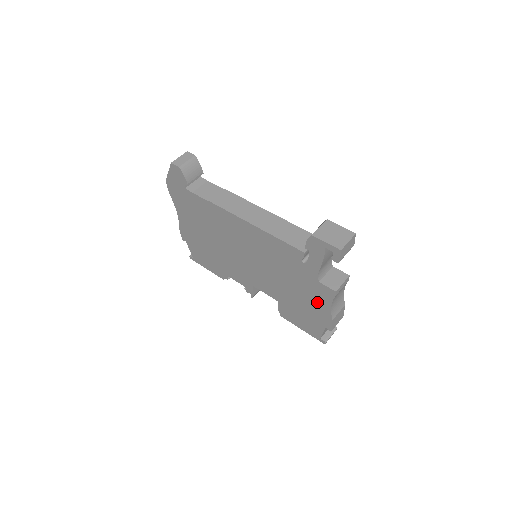
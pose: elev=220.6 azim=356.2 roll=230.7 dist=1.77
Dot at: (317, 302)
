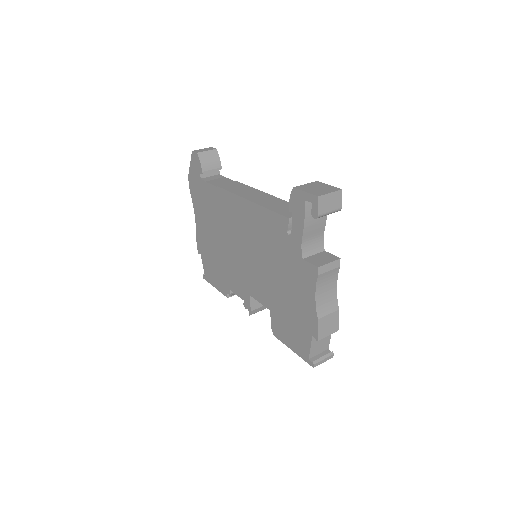
Dot at: (303, 294)
